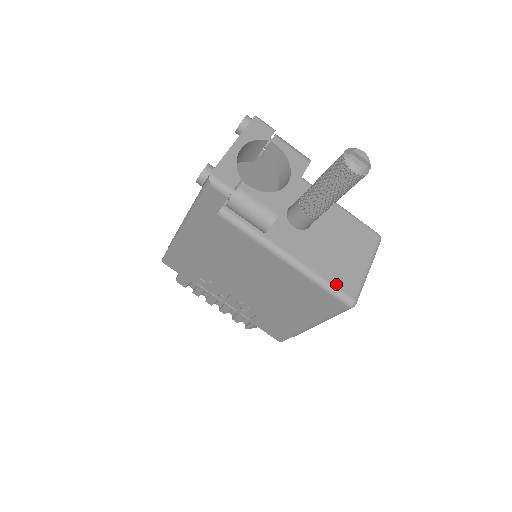
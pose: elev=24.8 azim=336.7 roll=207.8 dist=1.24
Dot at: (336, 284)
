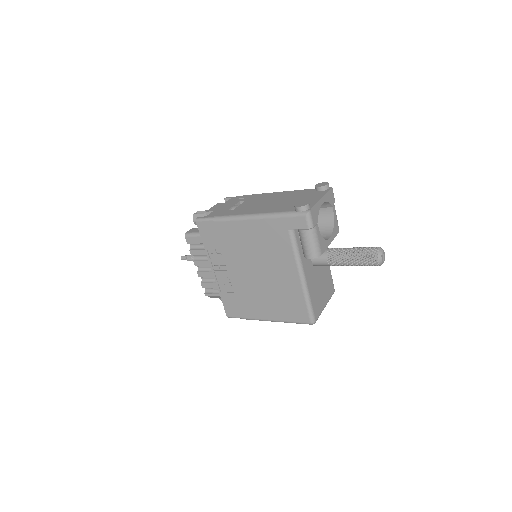
Dot at: (314, 307)
